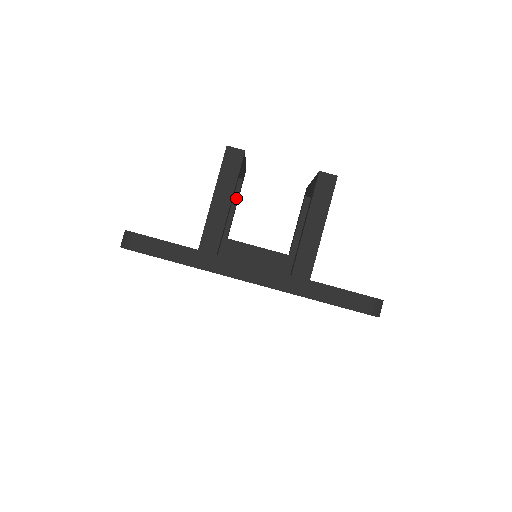
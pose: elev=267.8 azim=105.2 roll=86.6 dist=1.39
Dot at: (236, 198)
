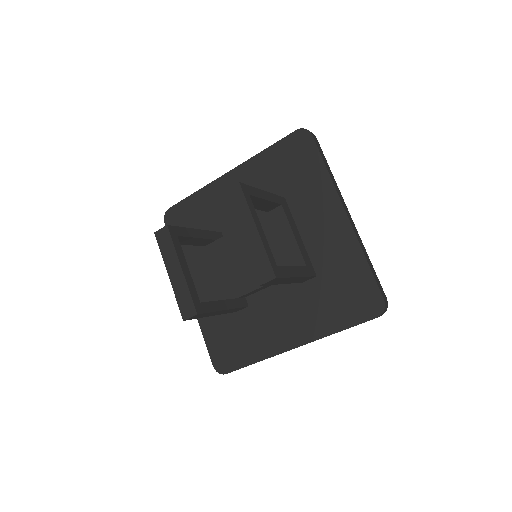
Dot at: (189, 238)
